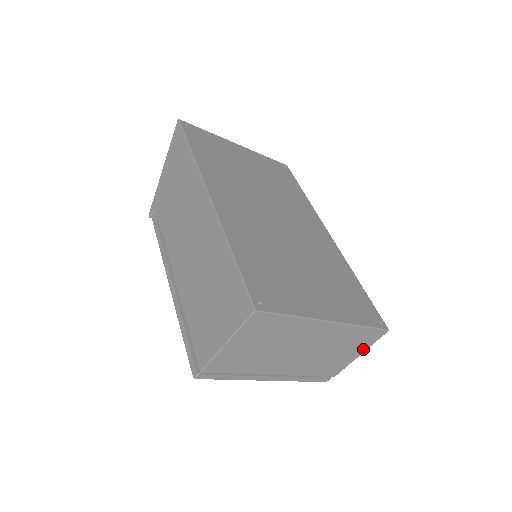
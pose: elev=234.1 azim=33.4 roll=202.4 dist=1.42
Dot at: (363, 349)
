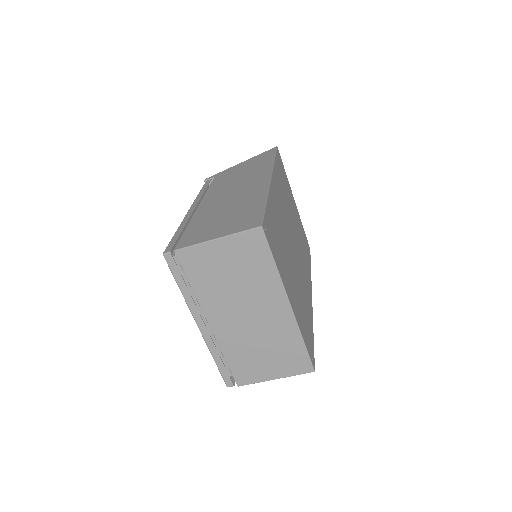
Dot at: (282, 373)
